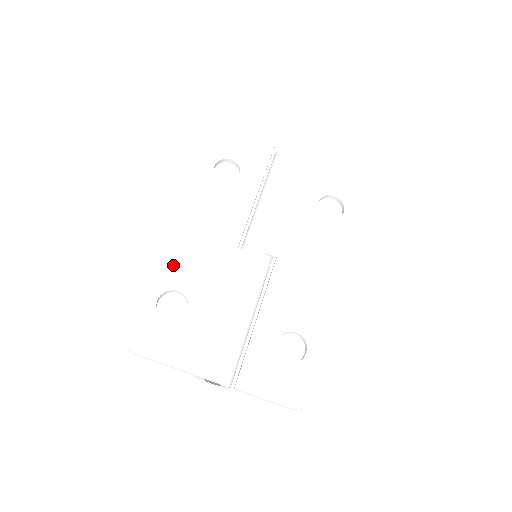
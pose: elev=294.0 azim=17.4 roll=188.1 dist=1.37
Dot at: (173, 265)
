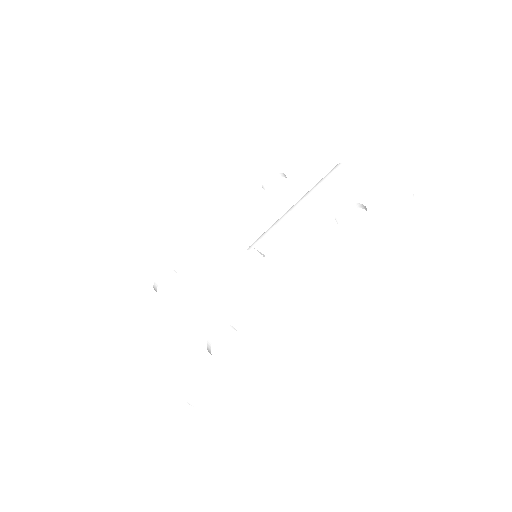
Dot at: (187, 251)
